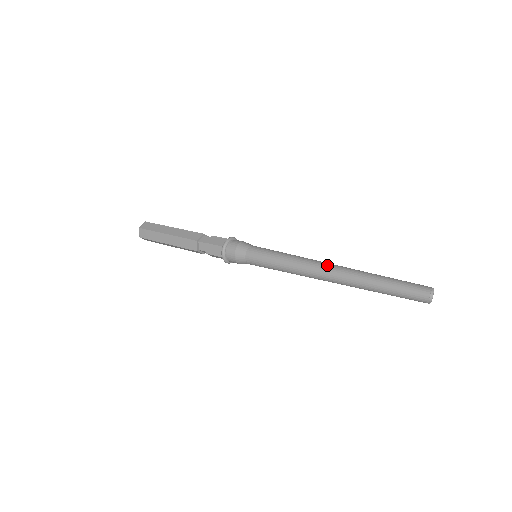
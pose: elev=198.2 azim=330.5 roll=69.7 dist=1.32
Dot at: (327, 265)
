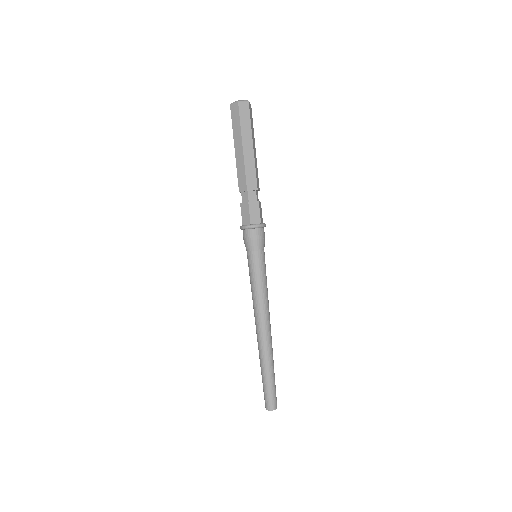
Dot at: (259, 330)
